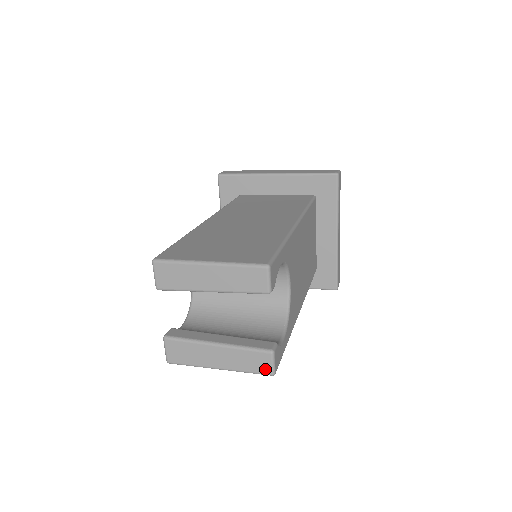
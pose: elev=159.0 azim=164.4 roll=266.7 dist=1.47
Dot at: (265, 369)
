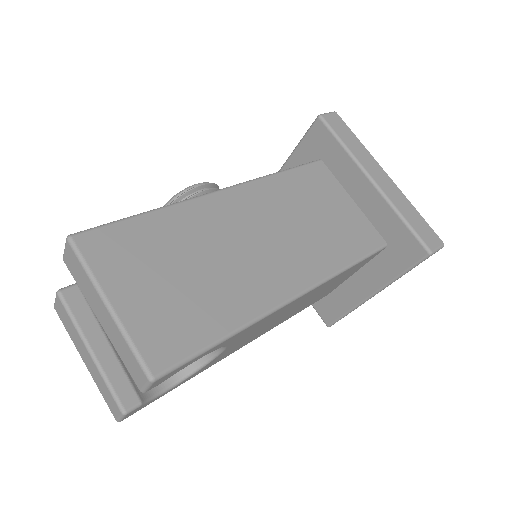
Dot at: (113, 412)
